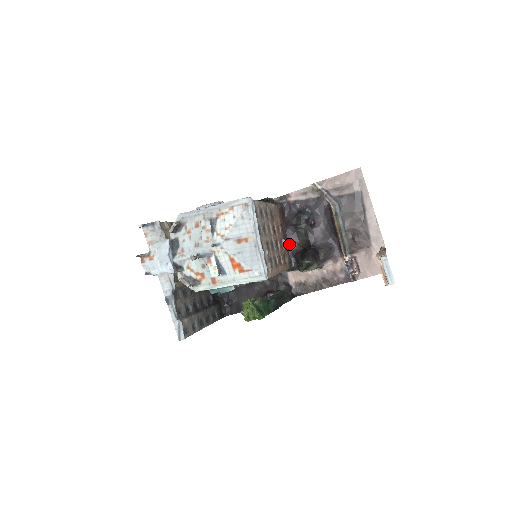
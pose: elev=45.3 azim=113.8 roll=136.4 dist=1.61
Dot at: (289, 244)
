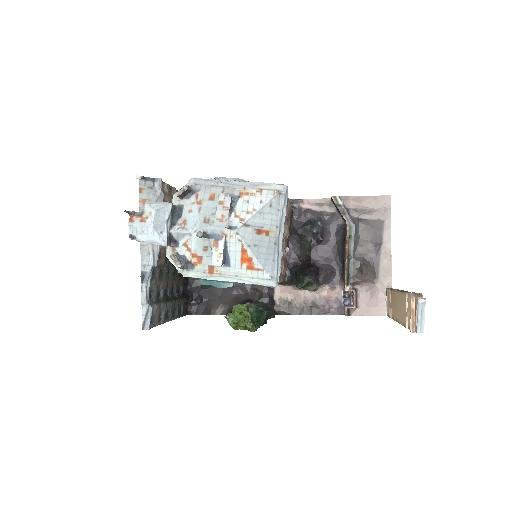
Dot at: (289, 254)
